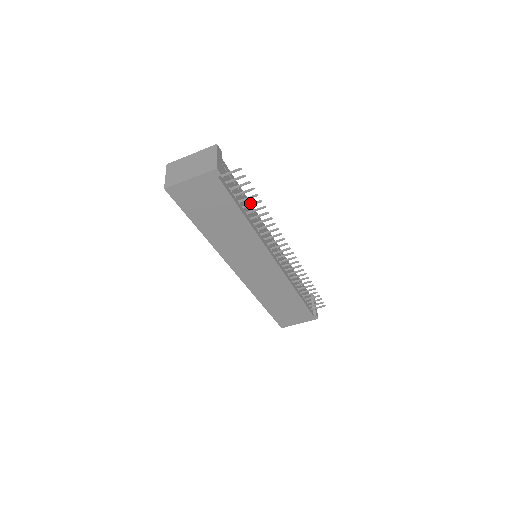
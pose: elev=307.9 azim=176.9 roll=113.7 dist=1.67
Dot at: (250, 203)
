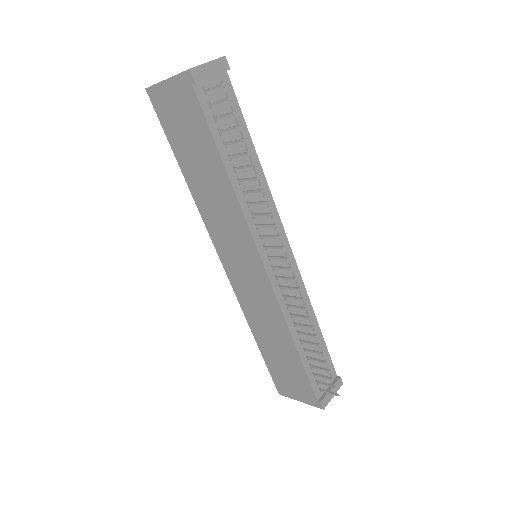
Dot at: (261, 170)
